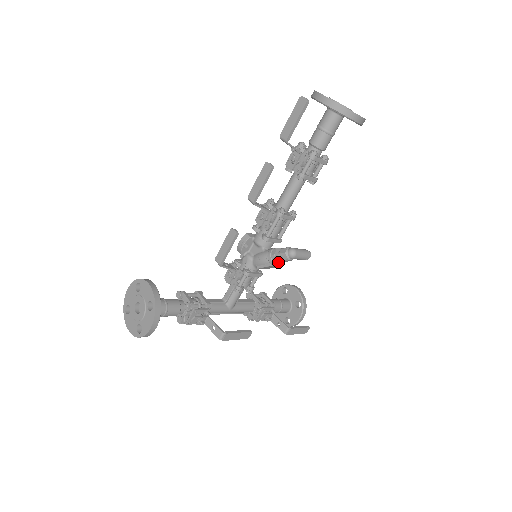
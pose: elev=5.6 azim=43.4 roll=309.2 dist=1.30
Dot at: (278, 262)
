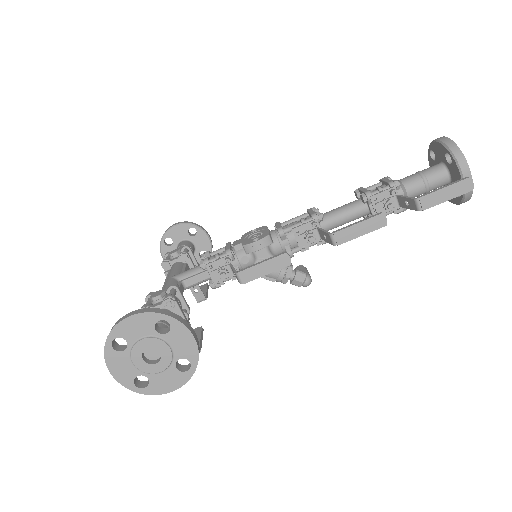
Dot at: occluded
